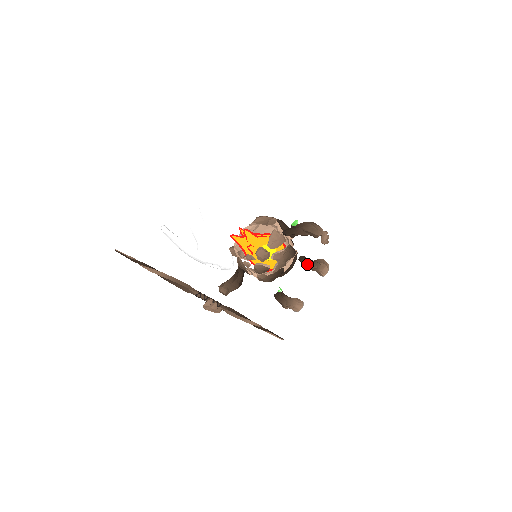
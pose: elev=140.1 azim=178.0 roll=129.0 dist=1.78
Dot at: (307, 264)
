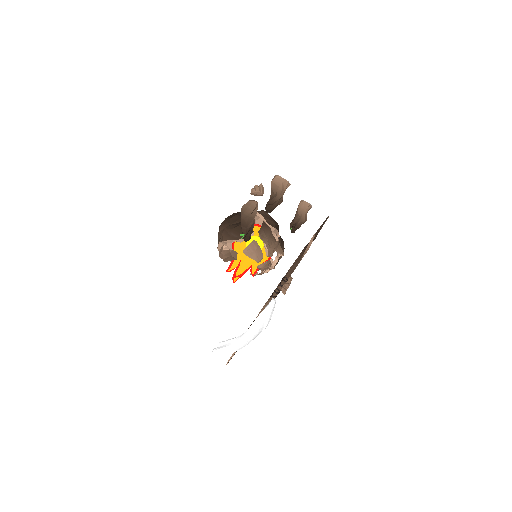
Dot at: (276, 206)
